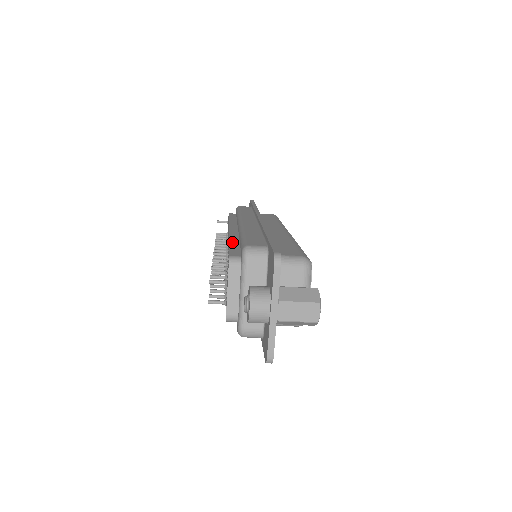
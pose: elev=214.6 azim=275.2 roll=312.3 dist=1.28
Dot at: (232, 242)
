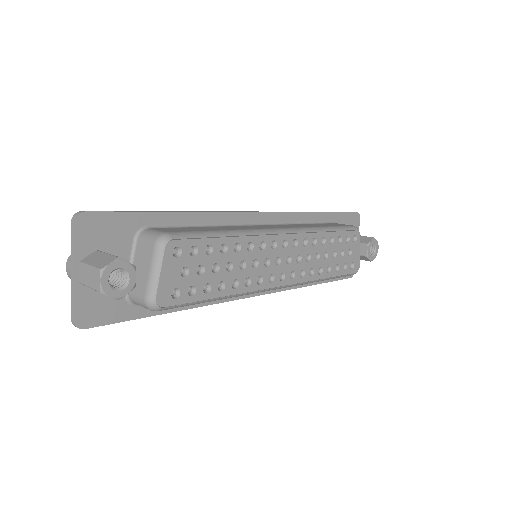
Dot at: occluded
